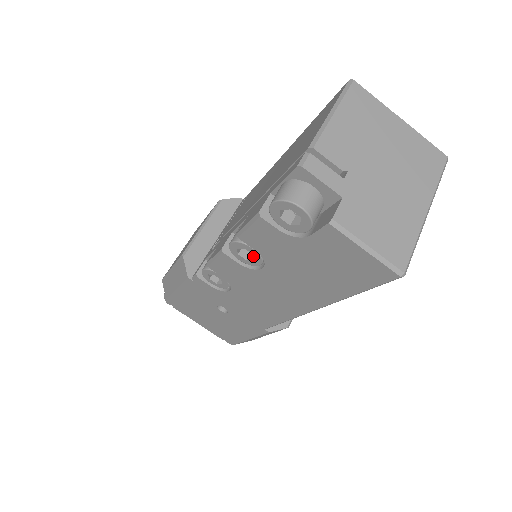
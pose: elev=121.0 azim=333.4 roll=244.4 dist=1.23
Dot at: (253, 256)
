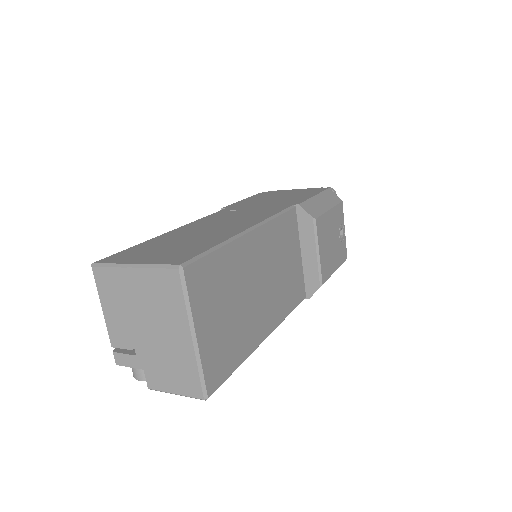
Dot at: occluded
